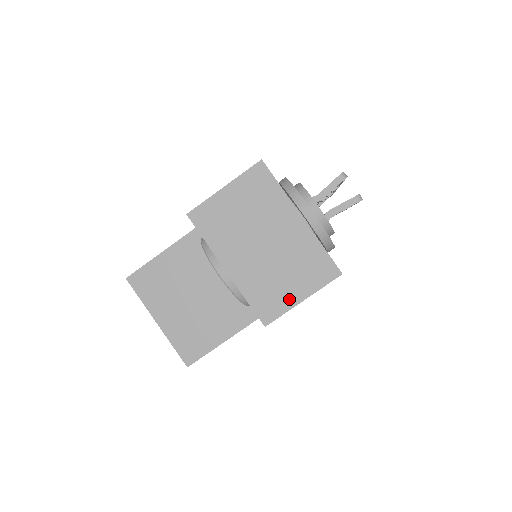
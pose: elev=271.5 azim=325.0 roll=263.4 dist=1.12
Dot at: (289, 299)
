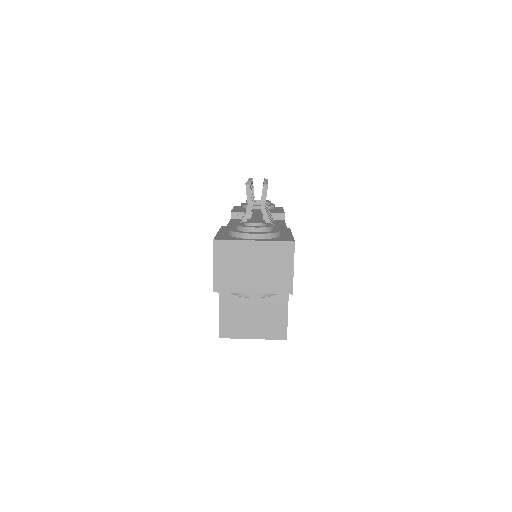
Dot at: (288, 274)
